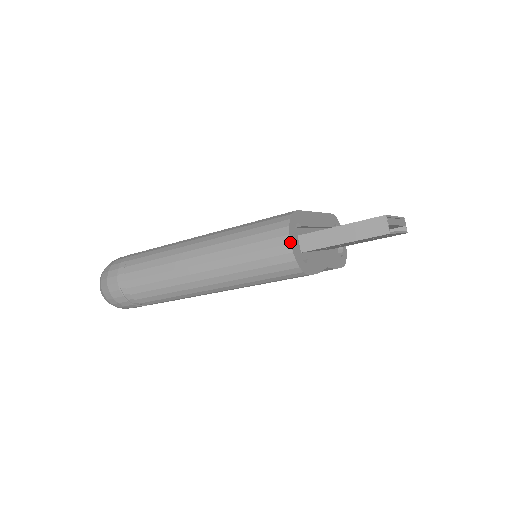
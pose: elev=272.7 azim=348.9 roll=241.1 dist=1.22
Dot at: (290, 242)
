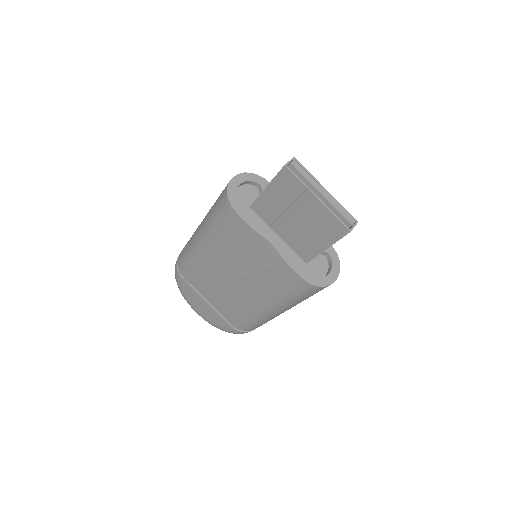
Dot at: (234, 176)
